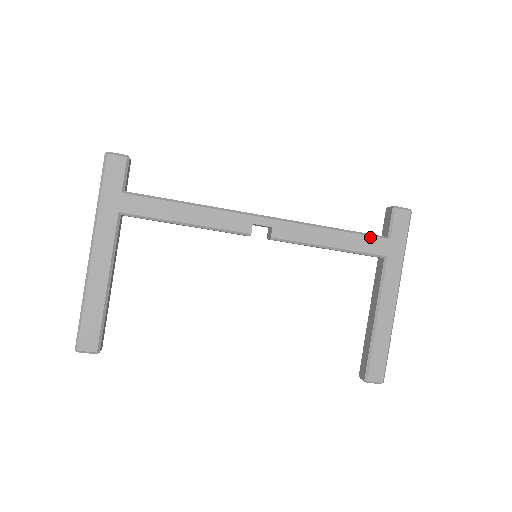
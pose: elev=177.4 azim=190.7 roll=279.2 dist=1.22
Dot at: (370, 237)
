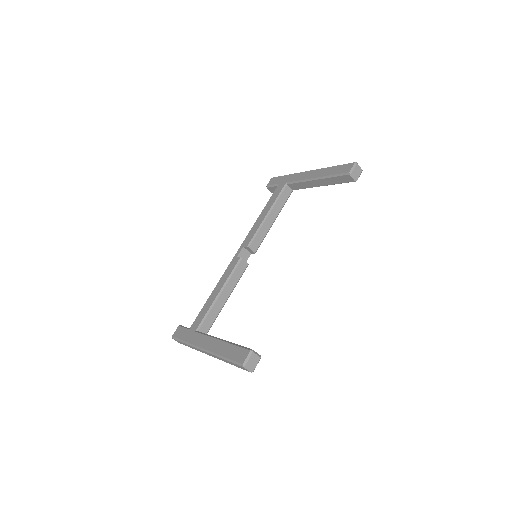
Dot at: (273, 194)
